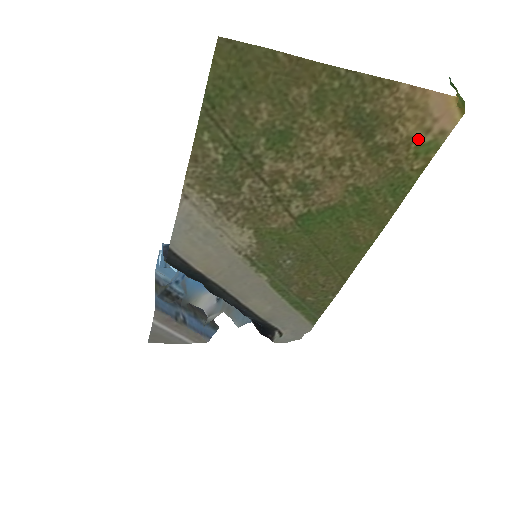
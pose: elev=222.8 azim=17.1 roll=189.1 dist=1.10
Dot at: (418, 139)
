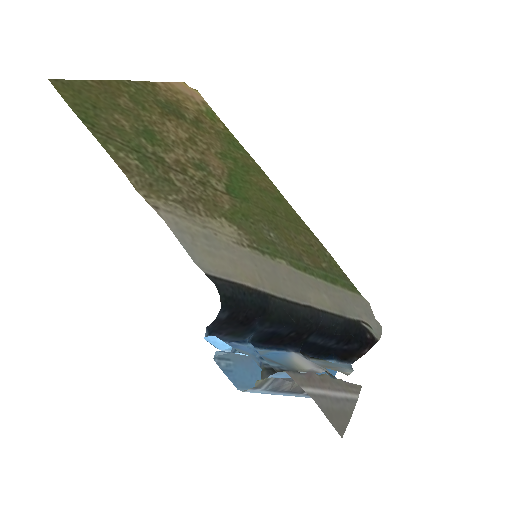
Dot at: (201, 111)
